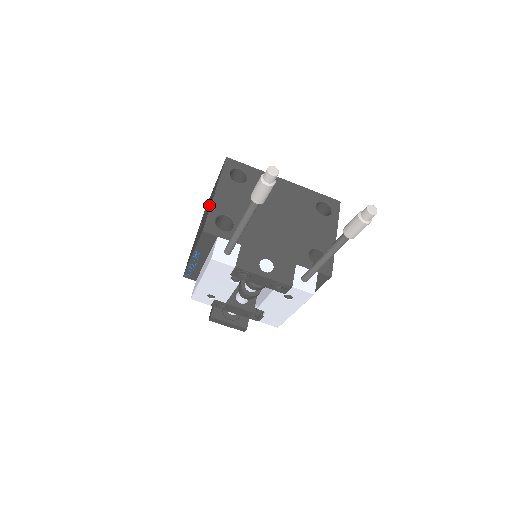
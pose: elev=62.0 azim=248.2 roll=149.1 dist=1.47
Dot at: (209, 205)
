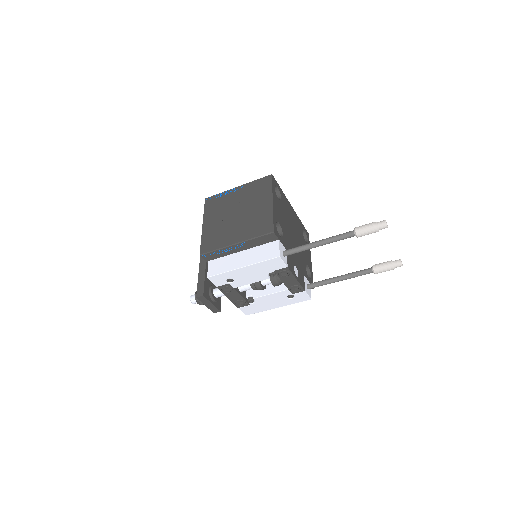
Dot at: (257, 207)
